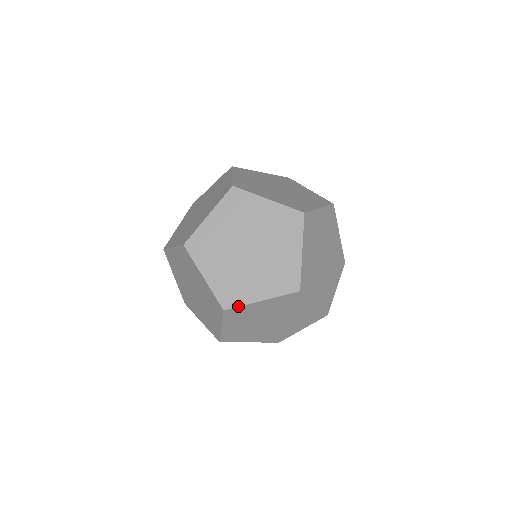
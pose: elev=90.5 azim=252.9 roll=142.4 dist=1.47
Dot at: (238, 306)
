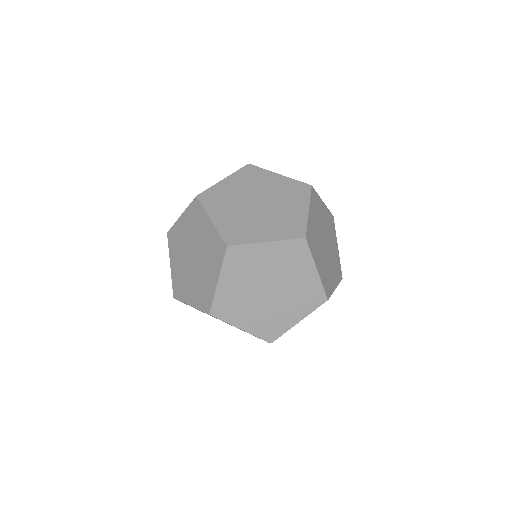
Dot at: (242, 244)
